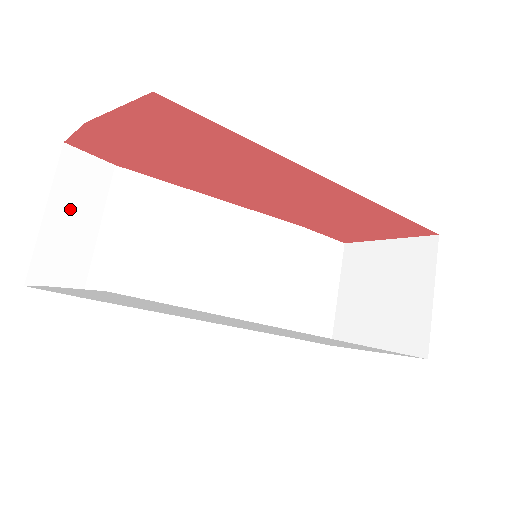
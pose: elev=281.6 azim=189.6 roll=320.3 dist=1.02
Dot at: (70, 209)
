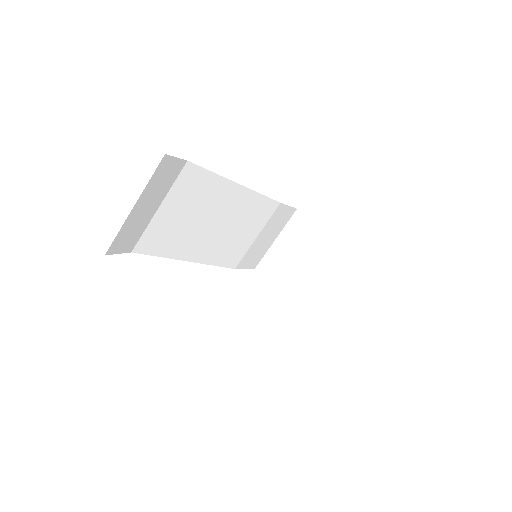
Dot at: (148, 200)
